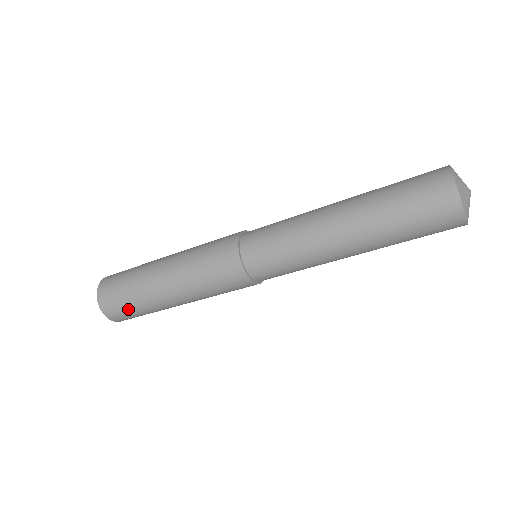
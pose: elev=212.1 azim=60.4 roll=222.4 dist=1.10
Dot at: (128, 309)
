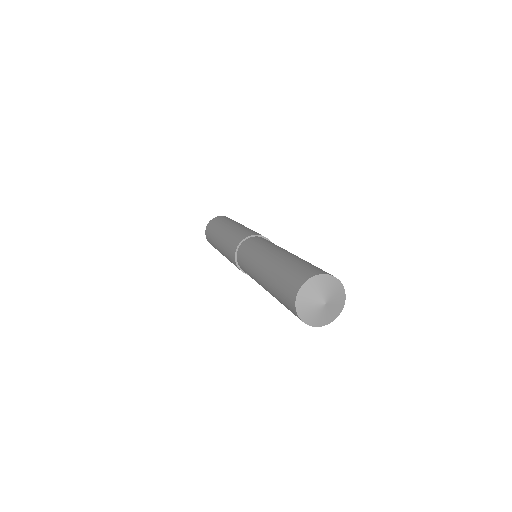
Dot at: occluded
